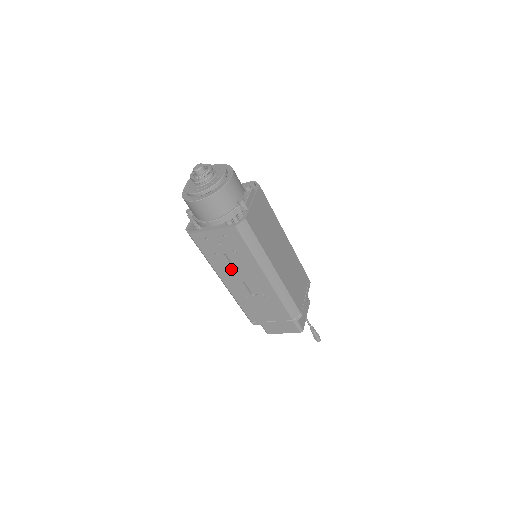
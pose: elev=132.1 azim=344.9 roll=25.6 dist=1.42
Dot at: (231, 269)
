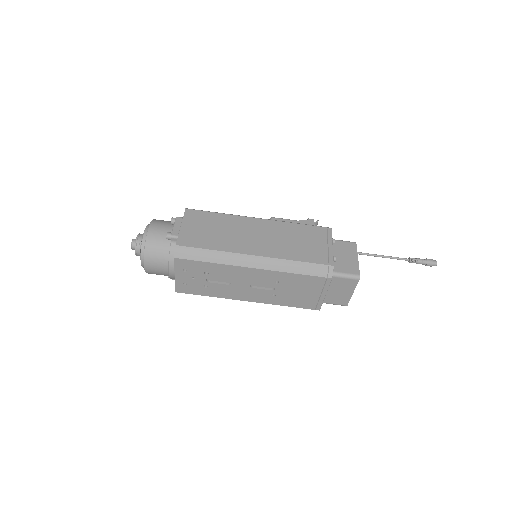
Dot at: (230, 287)
